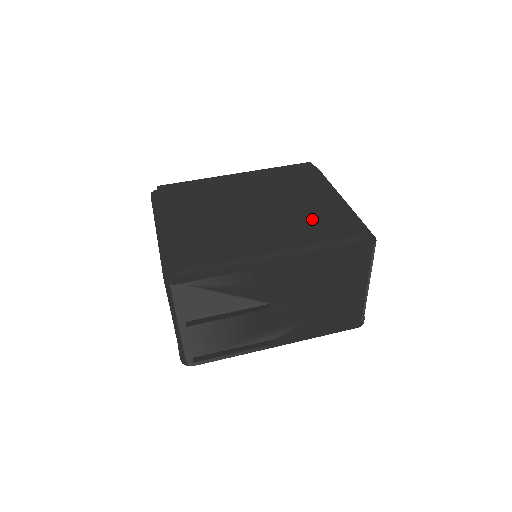
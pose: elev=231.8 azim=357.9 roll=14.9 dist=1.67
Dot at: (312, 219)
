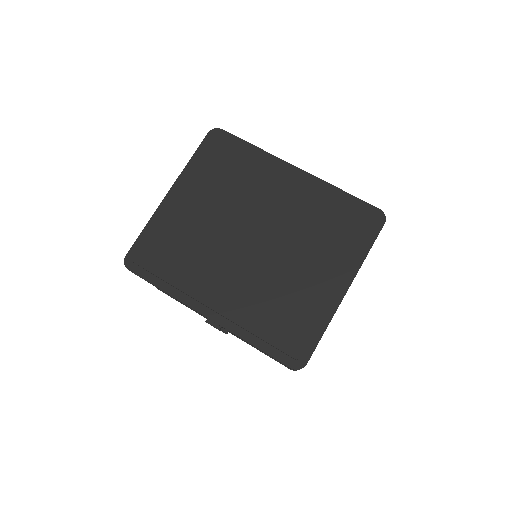
Dot at: (277, 299)
